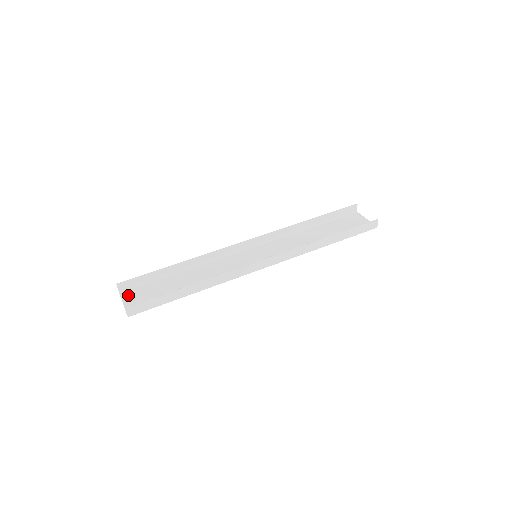
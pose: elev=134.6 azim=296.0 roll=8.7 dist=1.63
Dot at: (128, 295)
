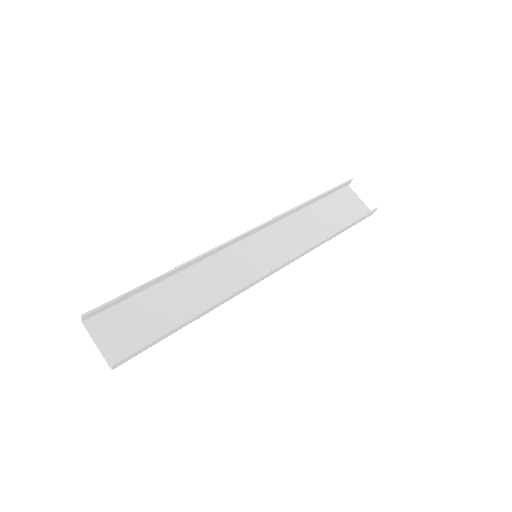
Dot at: (99, 328)
